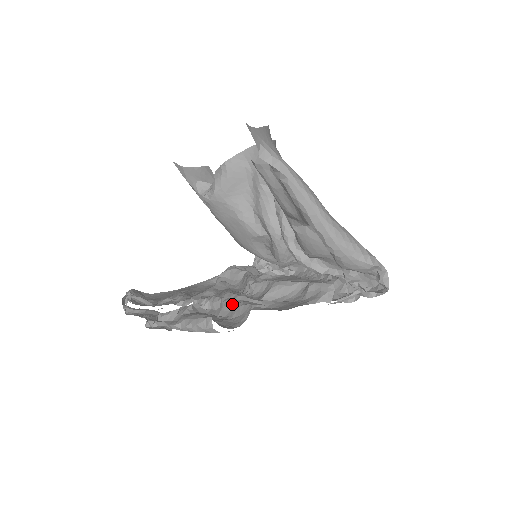
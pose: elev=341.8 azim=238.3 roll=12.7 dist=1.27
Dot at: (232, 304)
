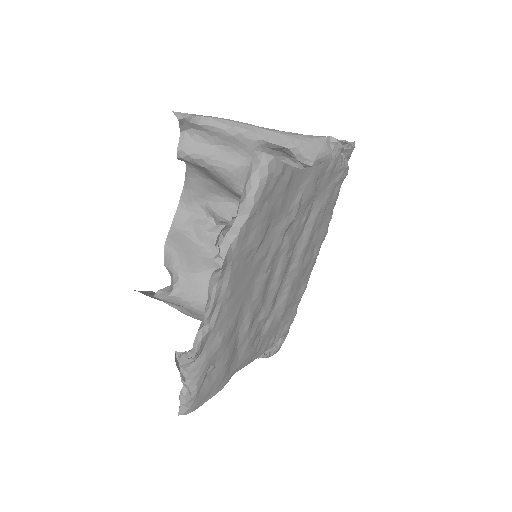
Dot at: occluded
